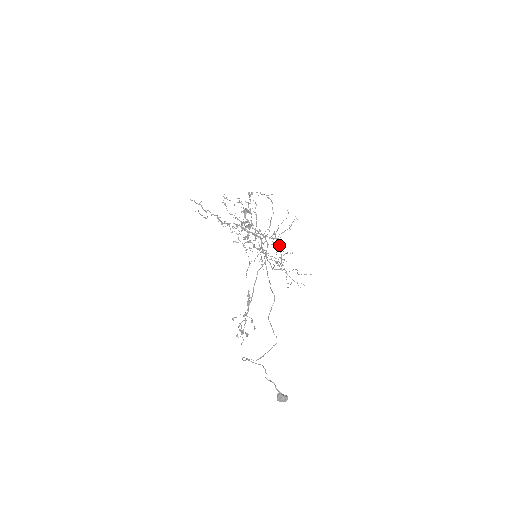
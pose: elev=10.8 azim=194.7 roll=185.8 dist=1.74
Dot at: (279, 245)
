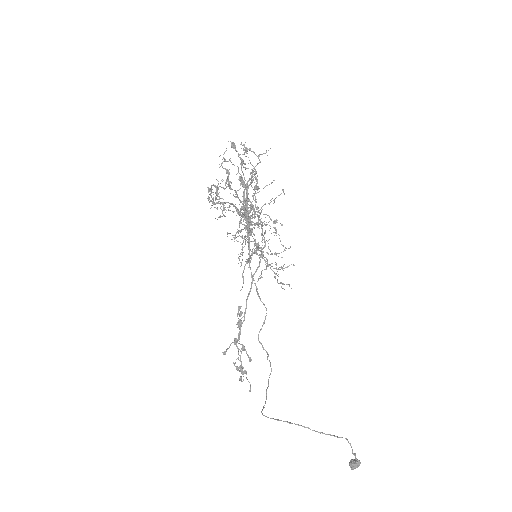
Dot at: (265, 231)
